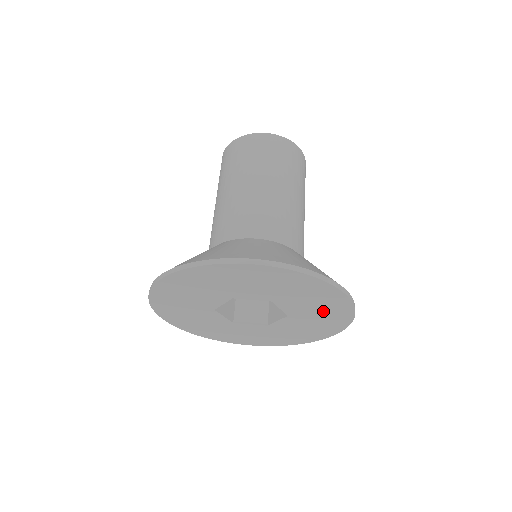
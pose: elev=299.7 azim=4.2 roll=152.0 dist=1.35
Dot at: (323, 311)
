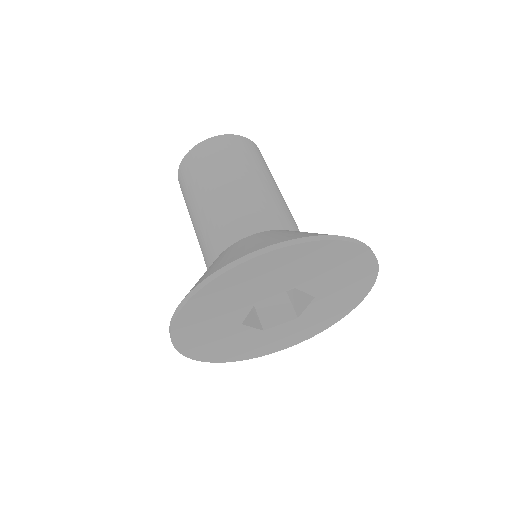
Dot at: (327, 314)
